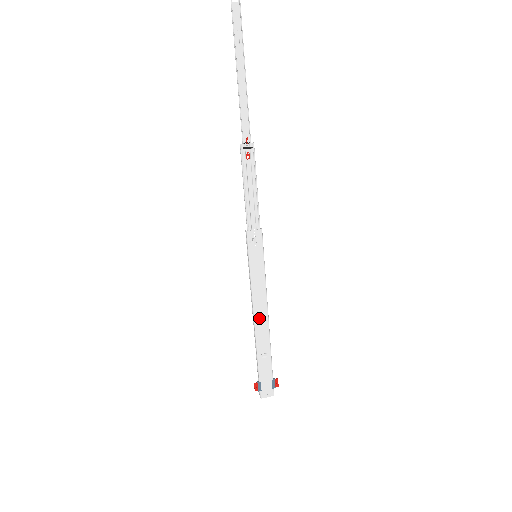
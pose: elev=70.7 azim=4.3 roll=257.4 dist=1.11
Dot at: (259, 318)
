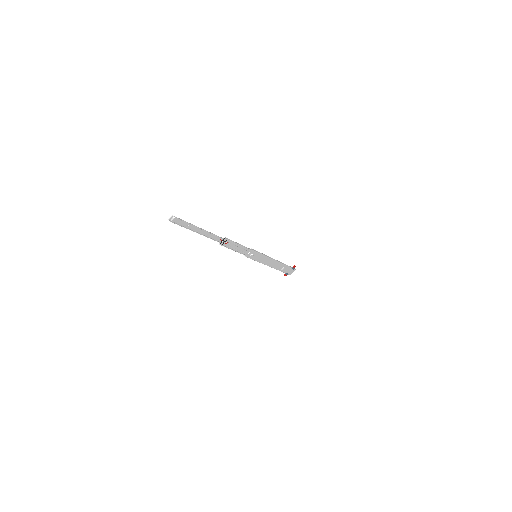
Dot at: (272, 265)
